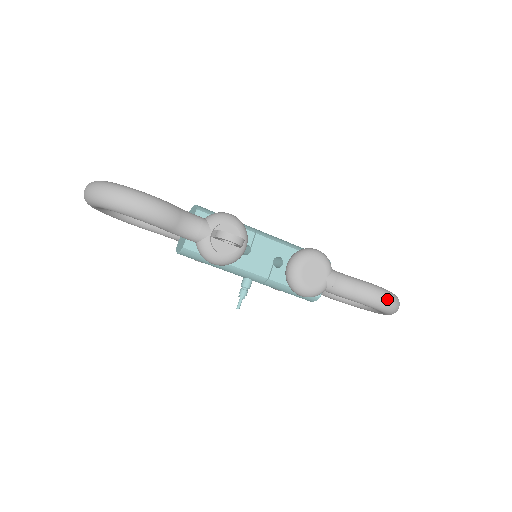
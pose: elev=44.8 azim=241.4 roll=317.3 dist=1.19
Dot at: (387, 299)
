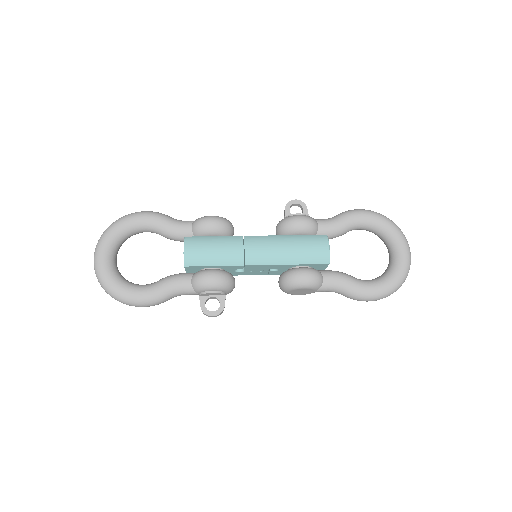
Dot at: occluded
